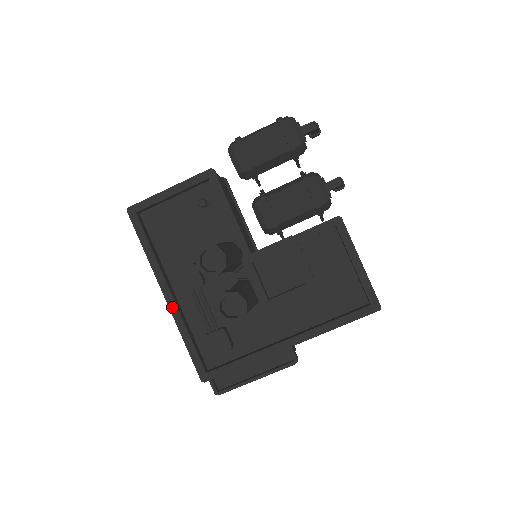
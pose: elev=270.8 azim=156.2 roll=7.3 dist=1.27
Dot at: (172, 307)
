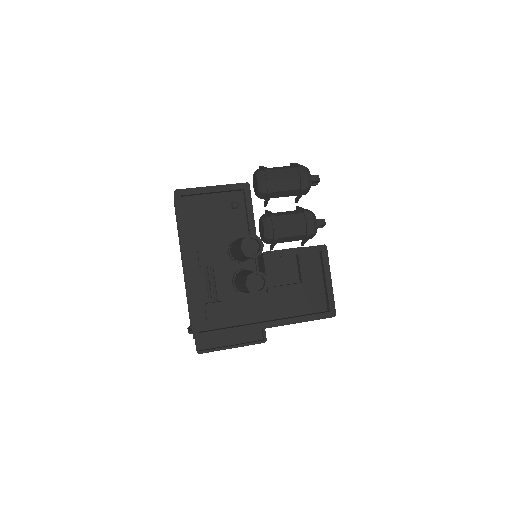
Dot at: (188, 275)
